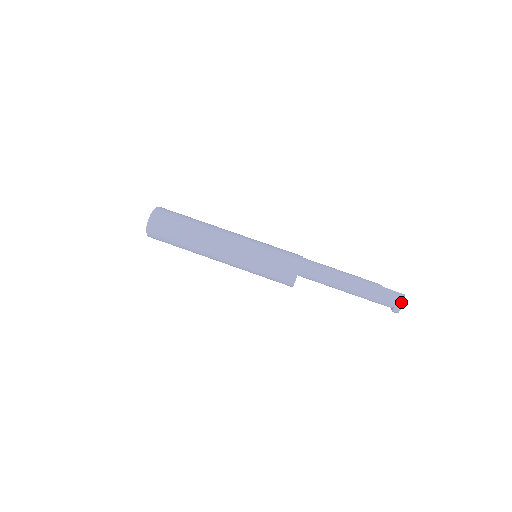
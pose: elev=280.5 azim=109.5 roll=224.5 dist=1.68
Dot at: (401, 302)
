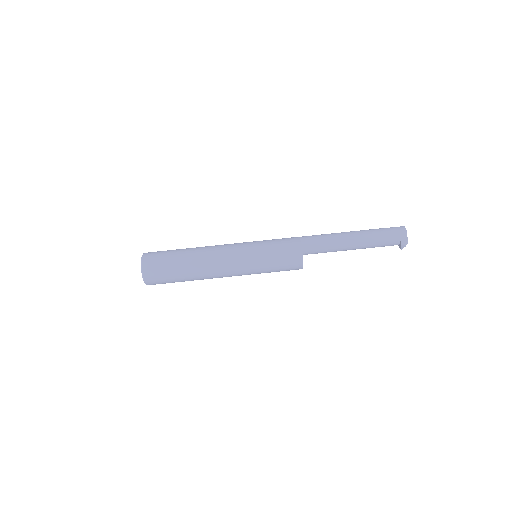
Dot at: (404, 232)
